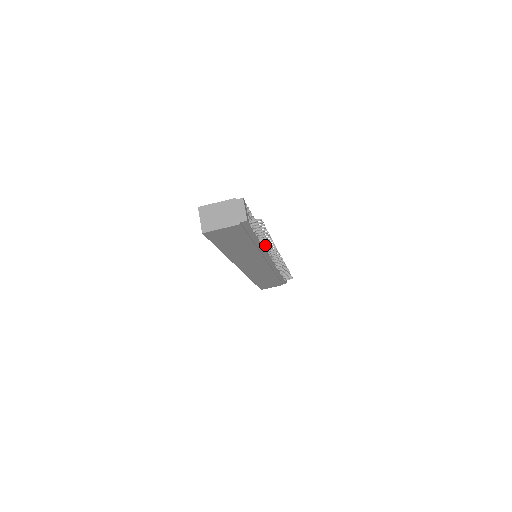
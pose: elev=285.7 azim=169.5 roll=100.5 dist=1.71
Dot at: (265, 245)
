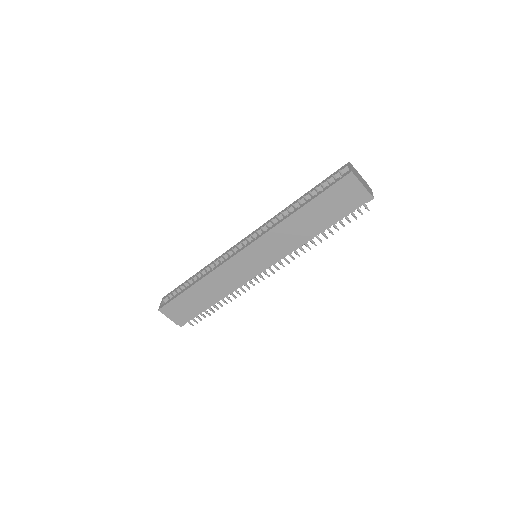
Dot at: (306, 243)
